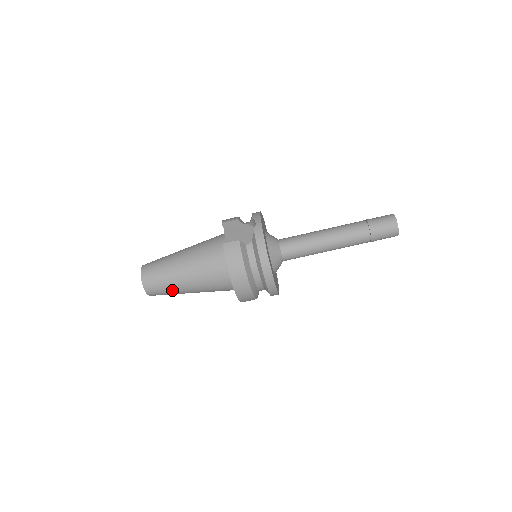
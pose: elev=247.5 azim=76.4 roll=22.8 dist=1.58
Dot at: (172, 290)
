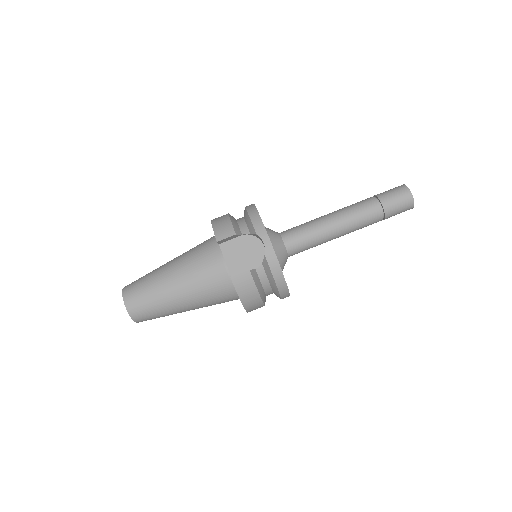
Dot at: occluded
